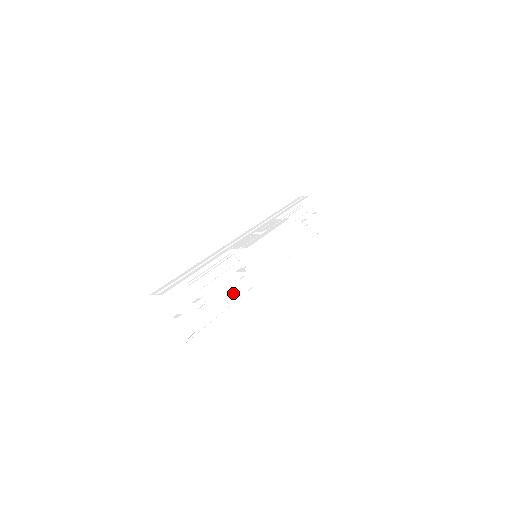
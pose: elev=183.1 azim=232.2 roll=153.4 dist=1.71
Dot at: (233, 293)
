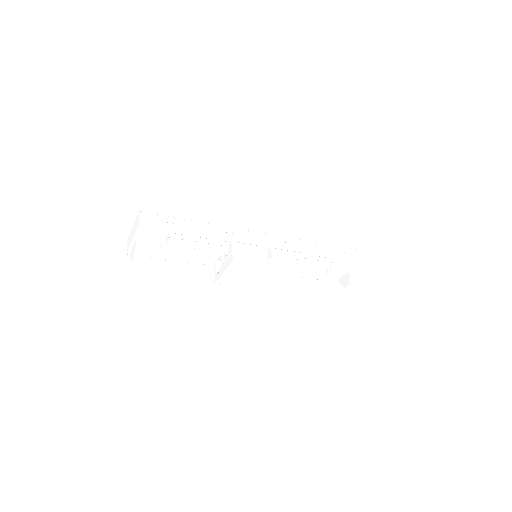
Dot at: (206, 260)
